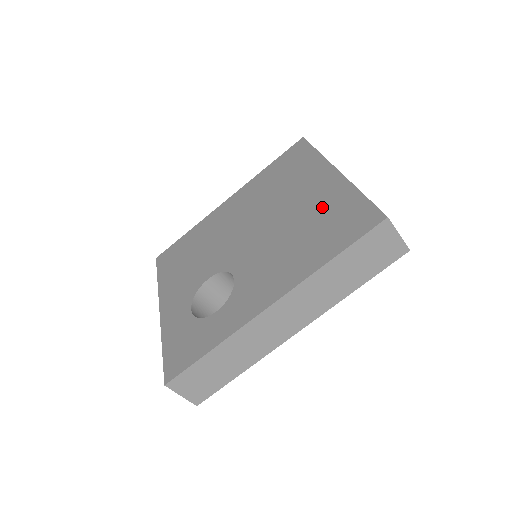
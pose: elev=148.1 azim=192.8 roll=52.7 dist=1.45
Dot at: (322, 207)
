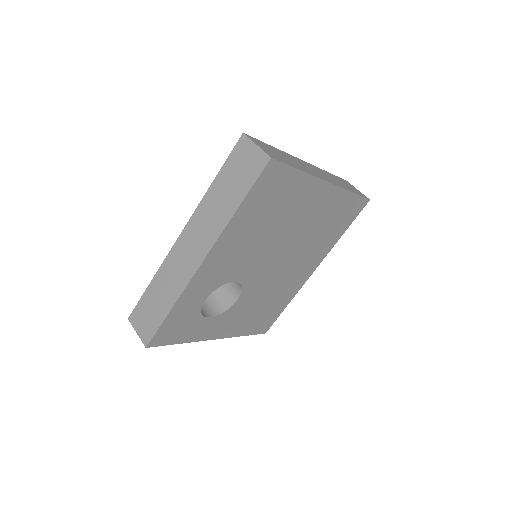
Dot at: occluded
